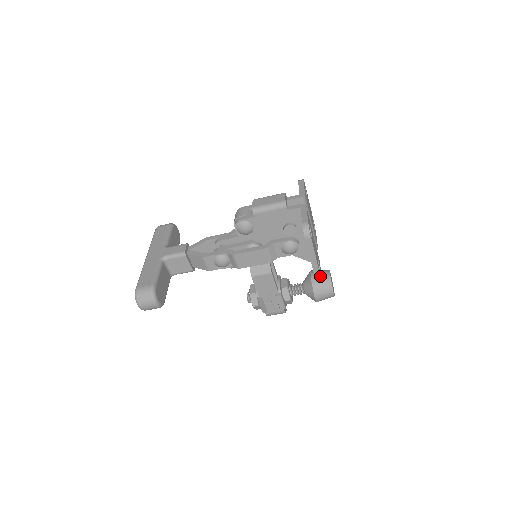
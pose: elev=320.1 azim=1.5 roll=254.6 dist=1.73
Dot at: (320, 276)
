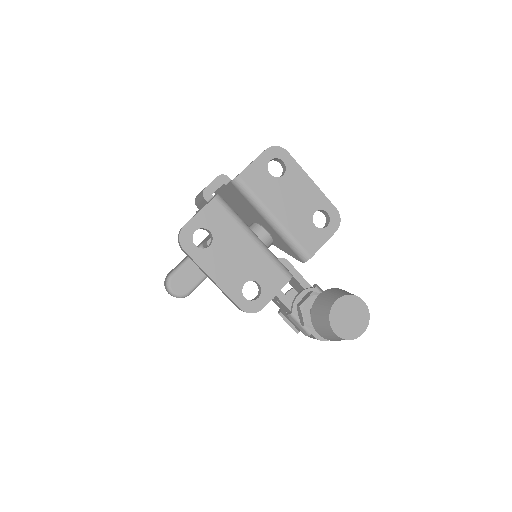
Dot at: (238, 306)
